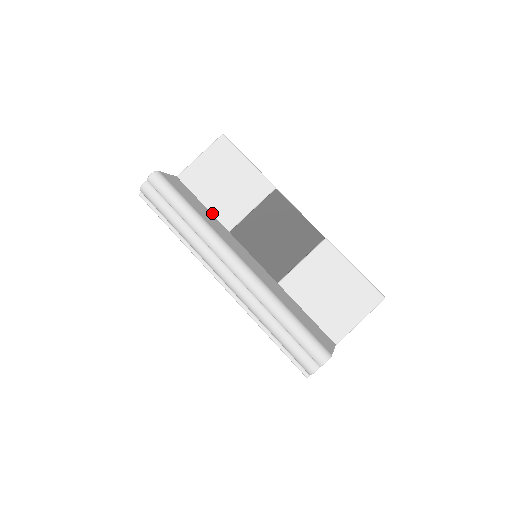
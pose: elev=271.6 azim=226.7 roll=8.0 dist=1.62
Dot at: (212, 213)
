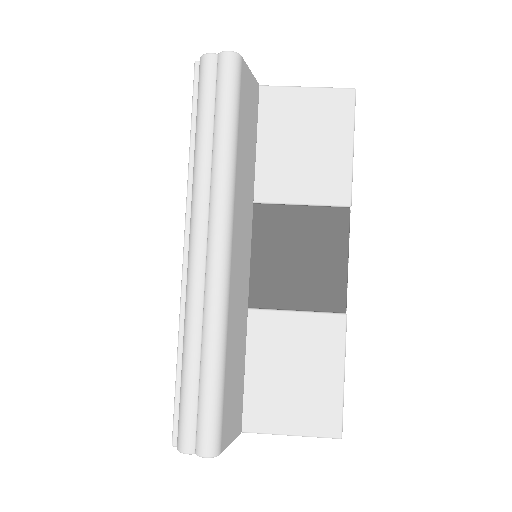
Dot at: (256, 164)
